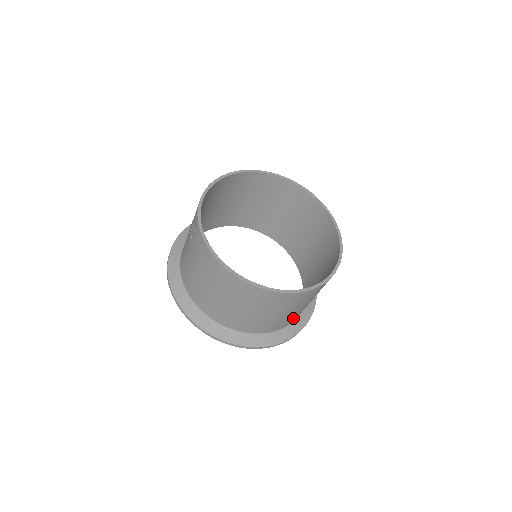
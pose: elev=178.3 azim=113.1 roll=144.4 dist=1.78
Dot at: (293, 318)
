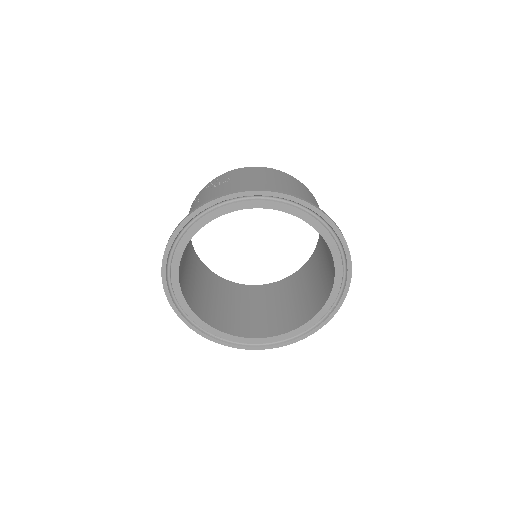
Dot at: occluded
